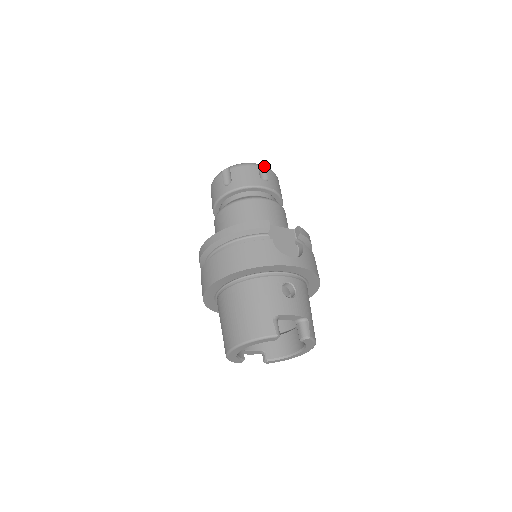
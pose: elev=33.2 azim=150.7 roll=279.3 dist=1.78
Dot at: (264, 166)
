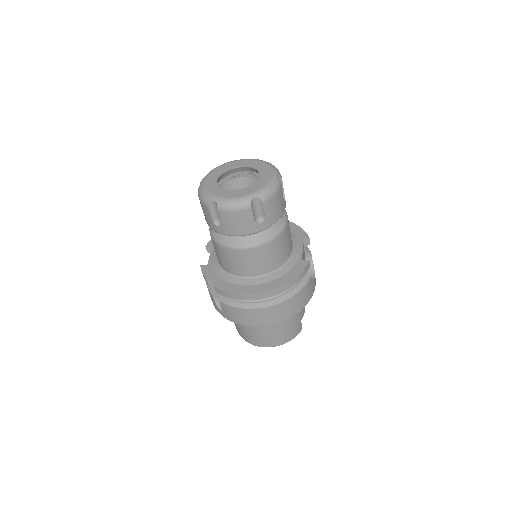
Dot at: (280, 176)
